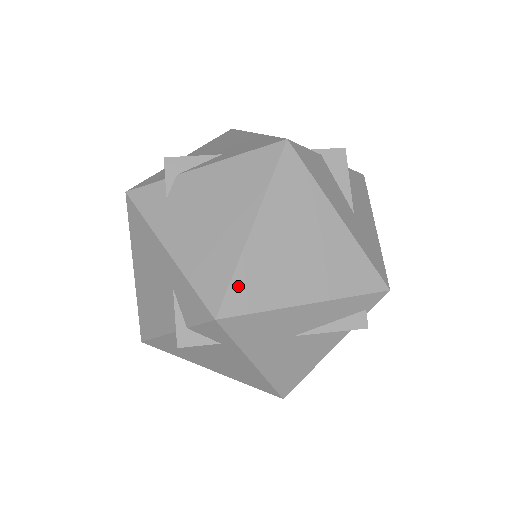
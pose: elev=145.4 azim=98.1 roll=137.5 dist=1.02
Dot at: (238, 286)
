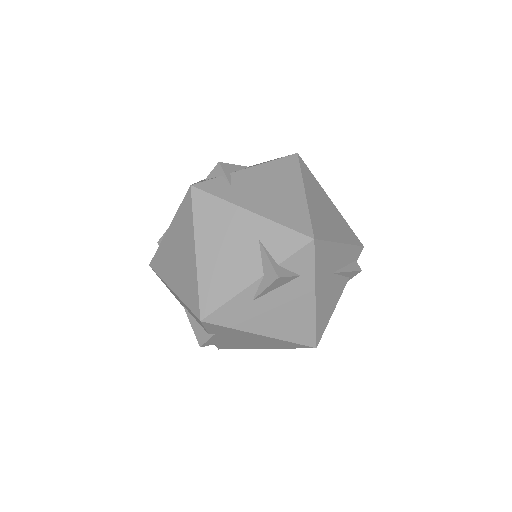
Dot at: (314, 223)
